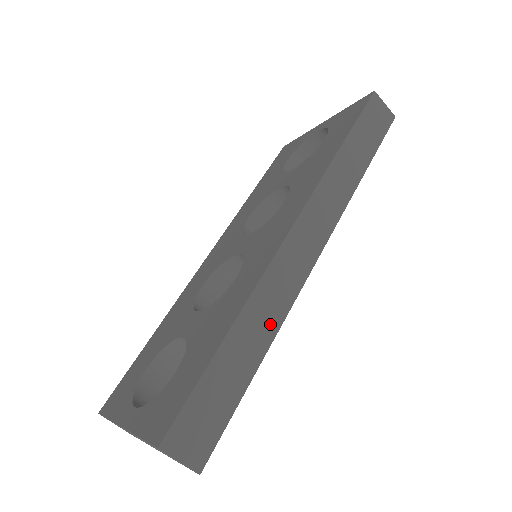
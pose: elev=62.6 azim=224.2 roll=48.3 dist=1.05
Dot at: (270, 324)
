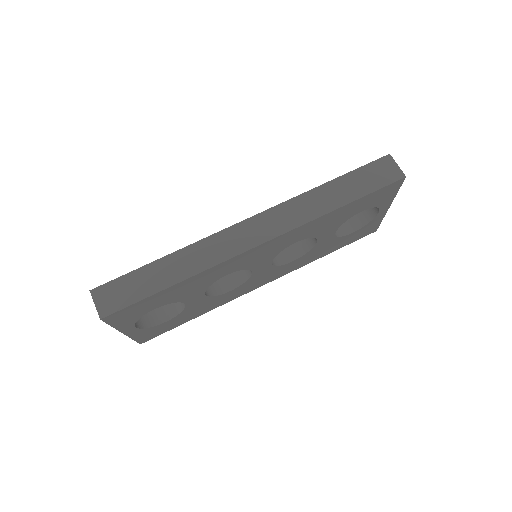
Dot at: (194, 267)
